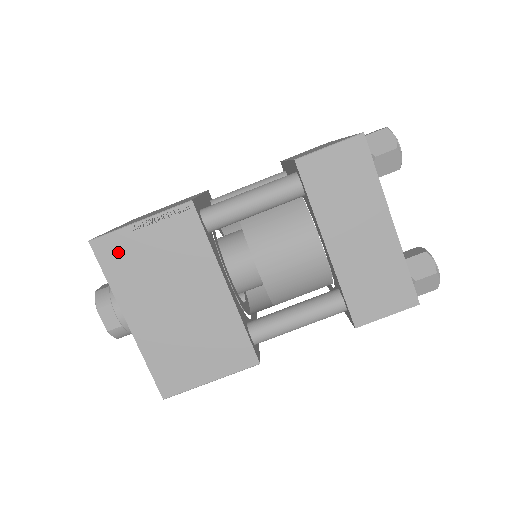
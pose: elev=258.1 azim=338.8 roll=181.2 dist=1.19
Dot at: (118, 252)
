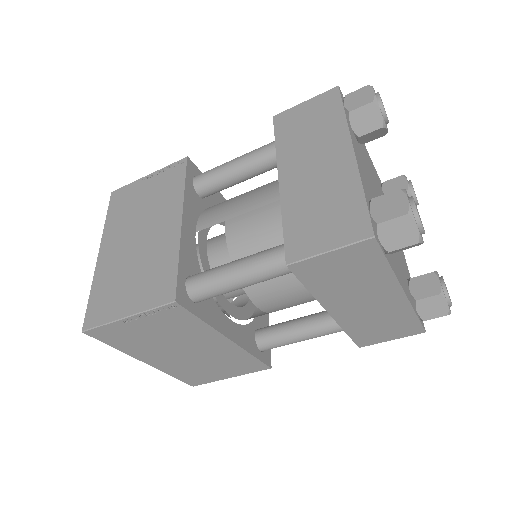
Dot at: (115, 334)
